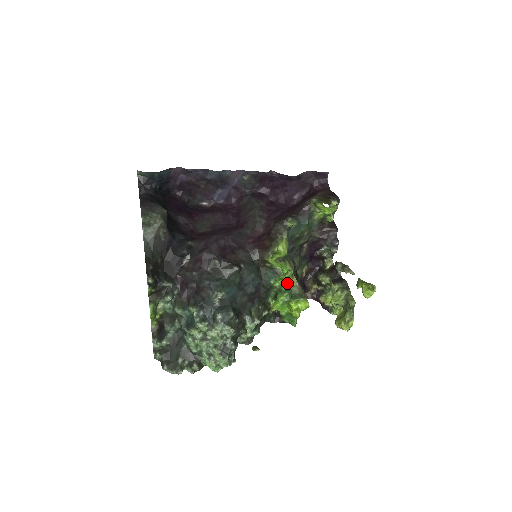
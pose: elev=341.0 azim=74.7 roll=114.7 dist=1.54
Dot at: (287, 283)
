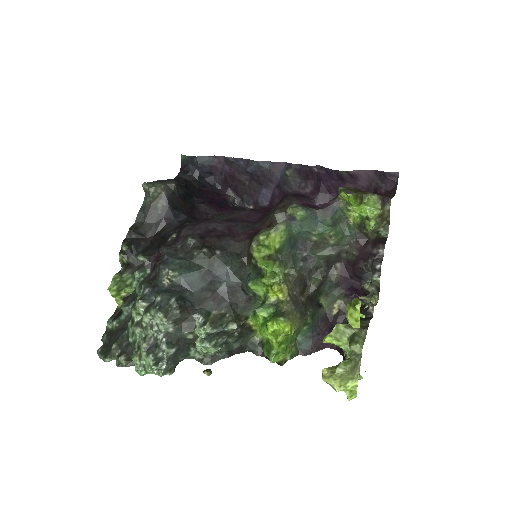
Dot at: (273, 293)
